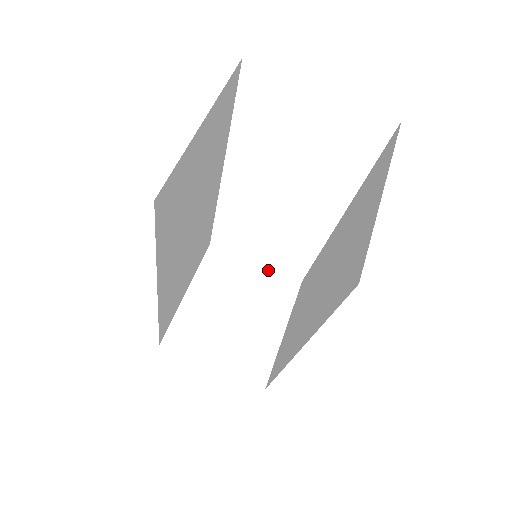
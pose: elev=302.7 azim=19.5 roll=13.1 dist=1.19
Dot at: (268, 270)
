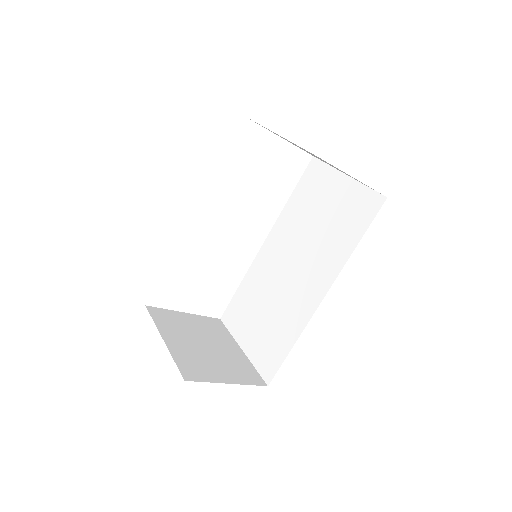
Dot at: (196, 316)
